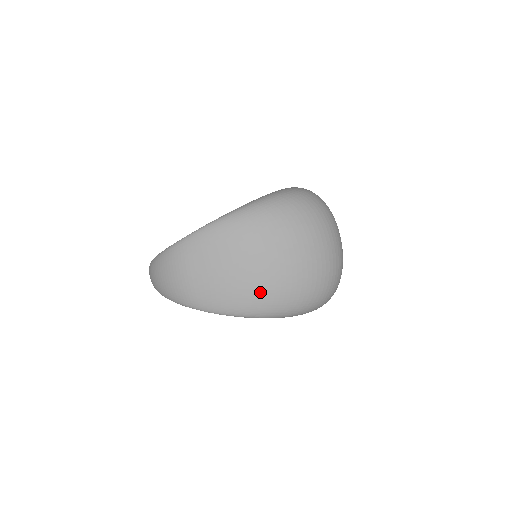
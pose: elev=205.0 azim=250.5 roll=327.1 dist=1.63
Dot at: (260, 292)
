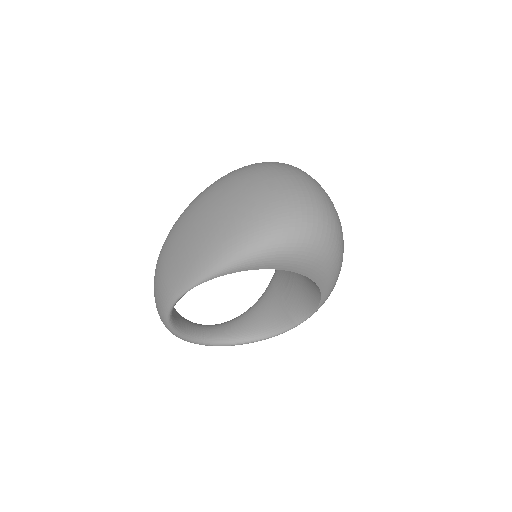
Dot at: (216, 236)
